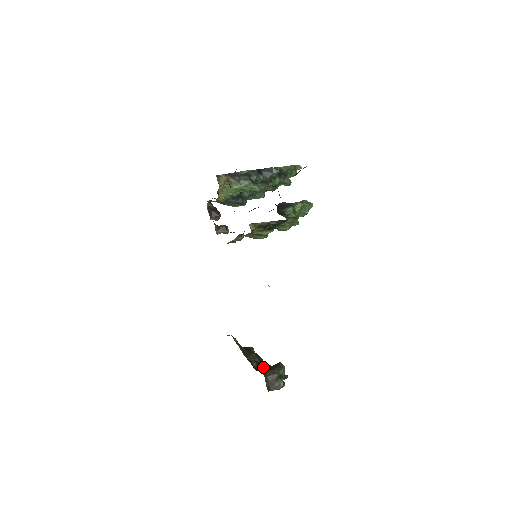
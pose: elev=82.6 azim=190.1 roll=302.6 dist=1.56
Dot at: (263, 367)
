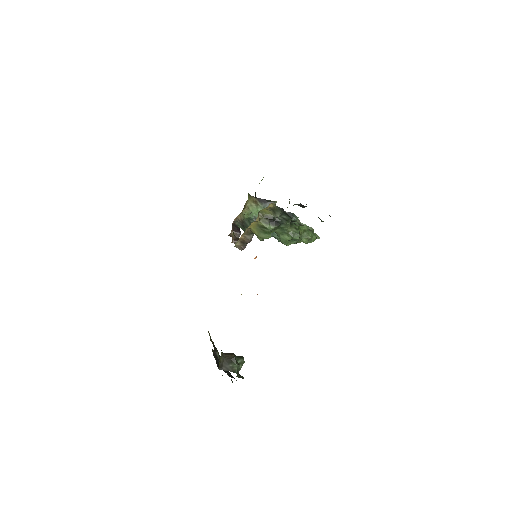
Dot at: (224, 371)
